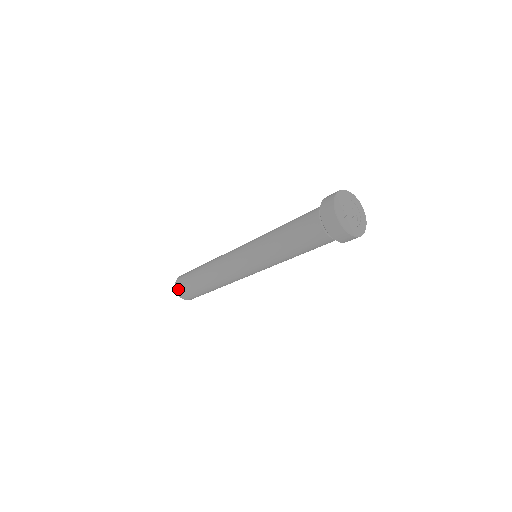
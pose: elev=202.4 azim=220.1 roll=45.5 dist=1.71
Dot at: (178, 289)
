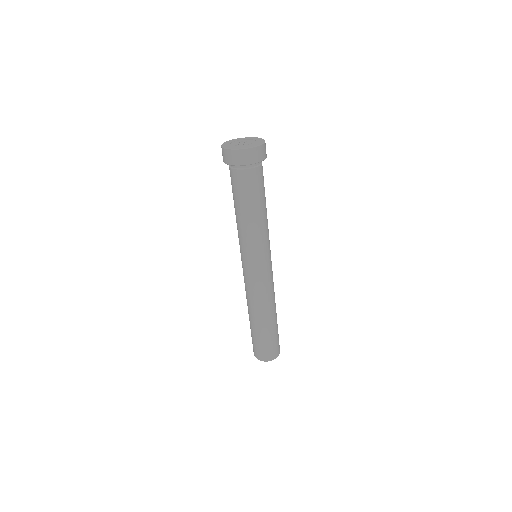
Dot at: (260, 357)
